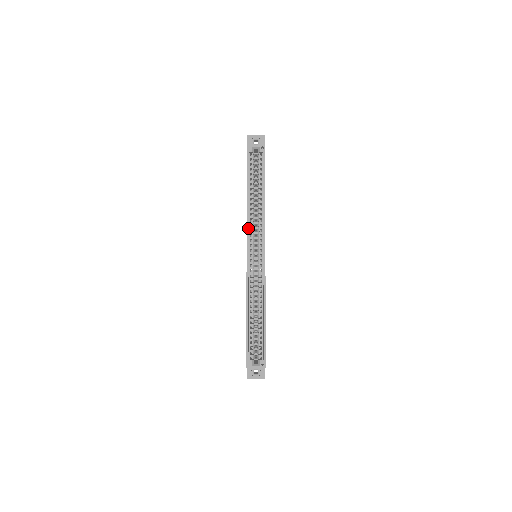
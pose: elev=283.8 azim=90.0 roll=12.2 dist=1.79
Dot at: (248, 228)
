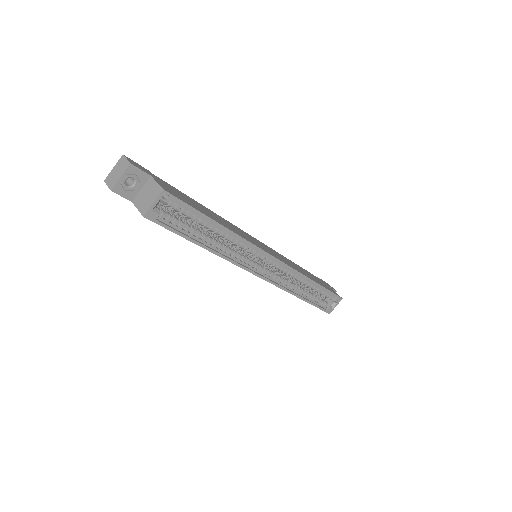
Dot at: (238, 264)
